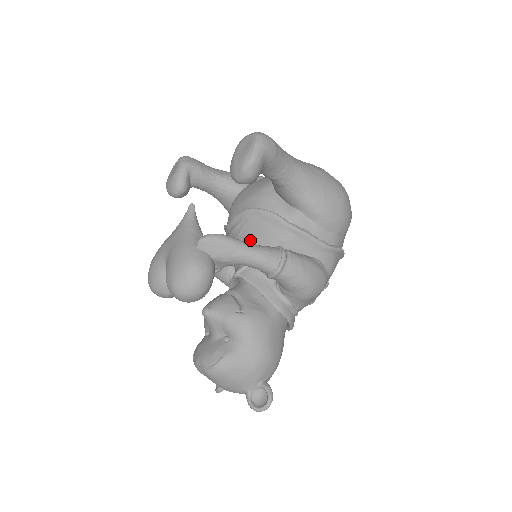
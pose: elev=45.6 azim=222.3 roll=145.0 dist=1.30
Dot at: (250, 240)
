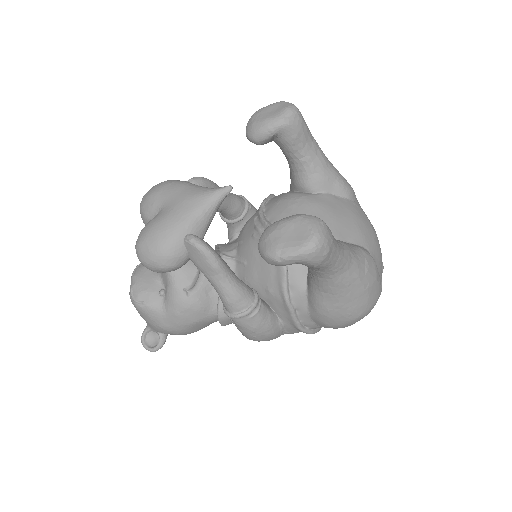
Dot at: (253, 254)
